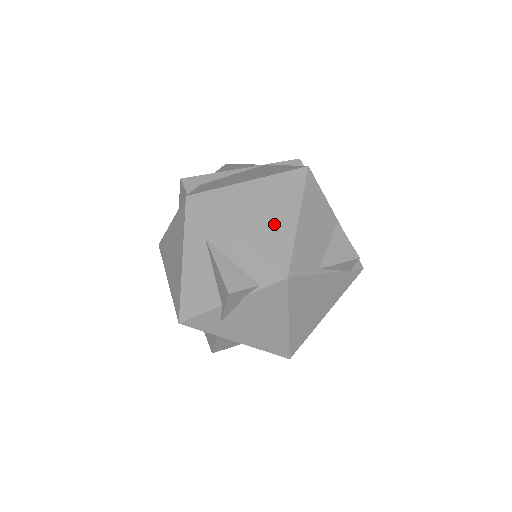
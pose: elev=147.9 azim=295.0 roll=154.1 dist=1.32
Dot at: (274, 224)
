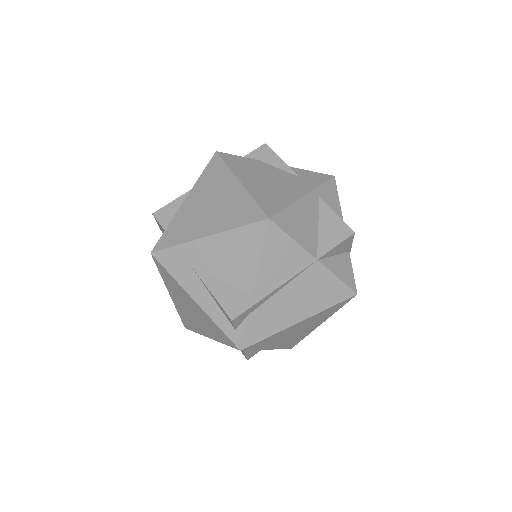
Dot at: (302, 334)
